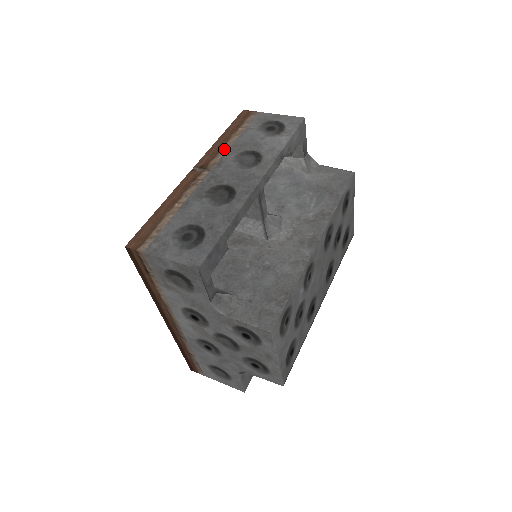
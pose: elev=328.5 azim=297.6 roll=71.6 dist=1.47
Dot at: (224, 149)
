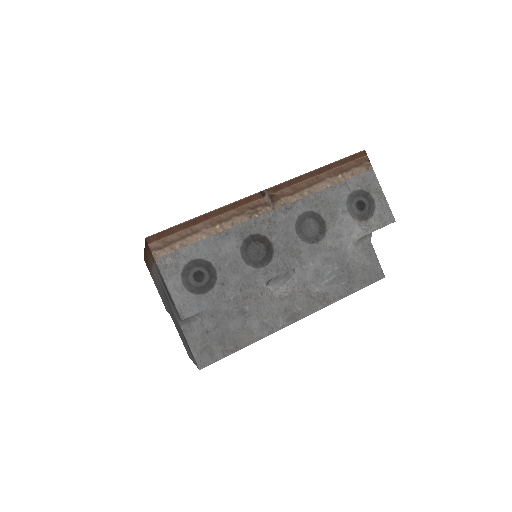
Dot at: (306, 192)
